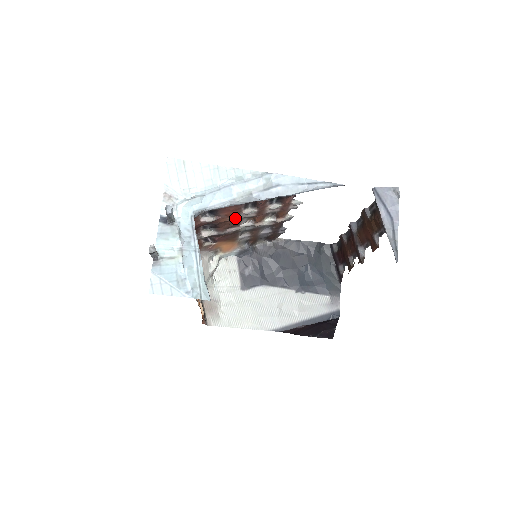
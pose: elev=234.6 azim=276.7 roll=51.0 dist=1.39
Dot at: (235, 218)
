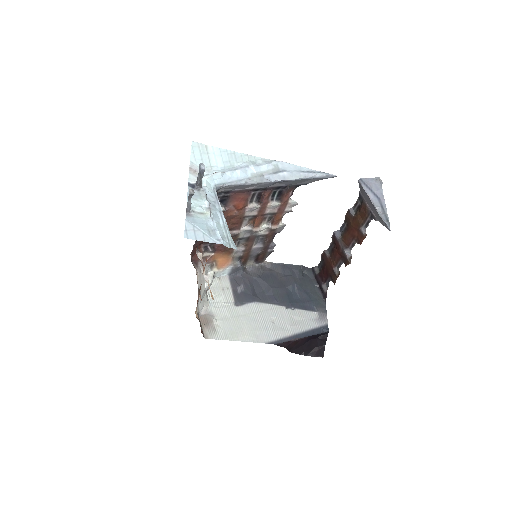
Dot at: (240, 214)
